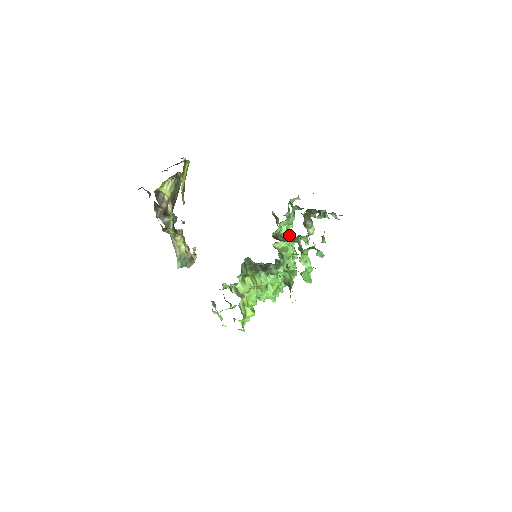
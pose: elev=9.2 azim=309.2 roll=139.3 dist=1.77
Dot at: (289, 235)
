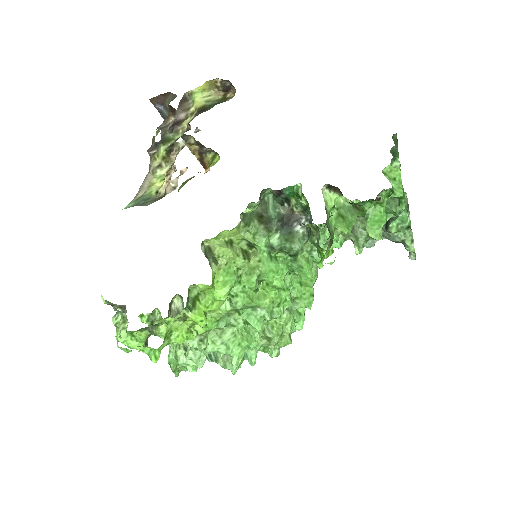
Dot at: occluded
